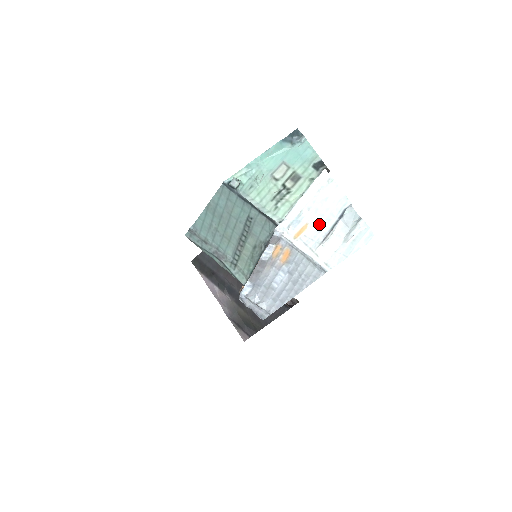
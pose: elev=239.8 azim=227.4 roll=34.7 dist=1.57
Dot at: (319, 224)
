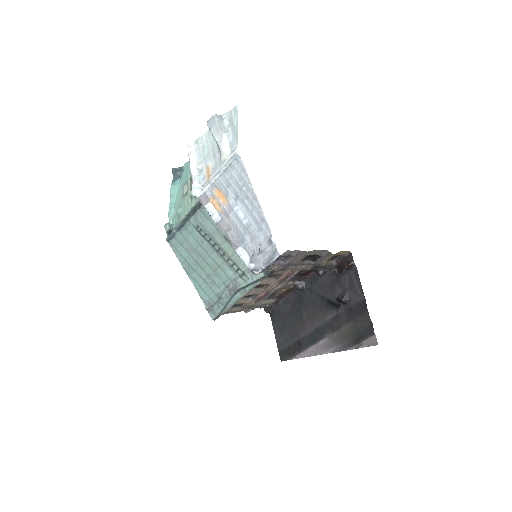
Dot at: (211, 156)
